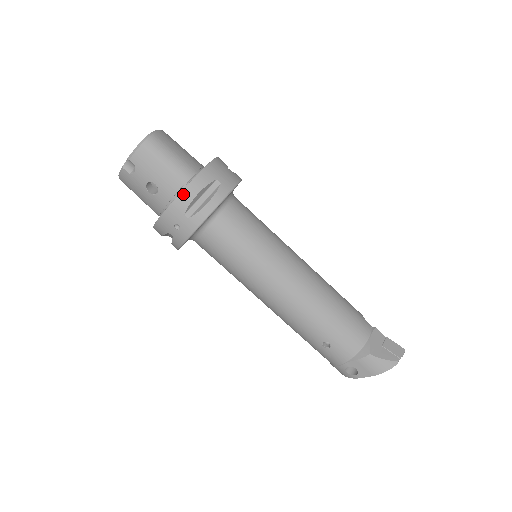
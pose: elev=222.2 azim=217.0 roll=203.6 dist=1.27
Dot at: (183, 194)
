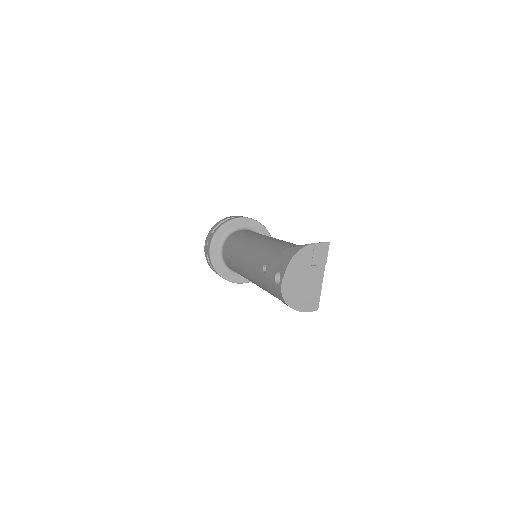
Dot at: (214, 225)
